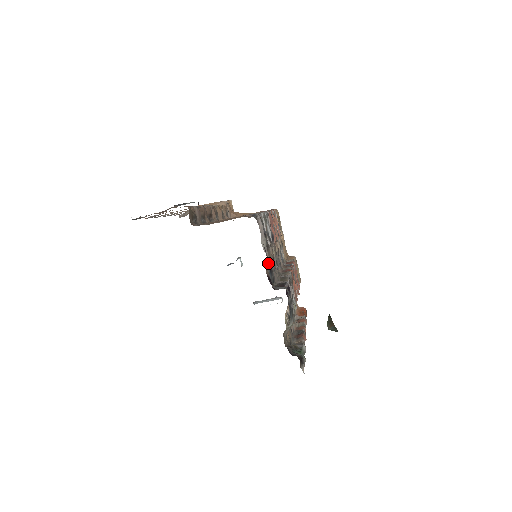
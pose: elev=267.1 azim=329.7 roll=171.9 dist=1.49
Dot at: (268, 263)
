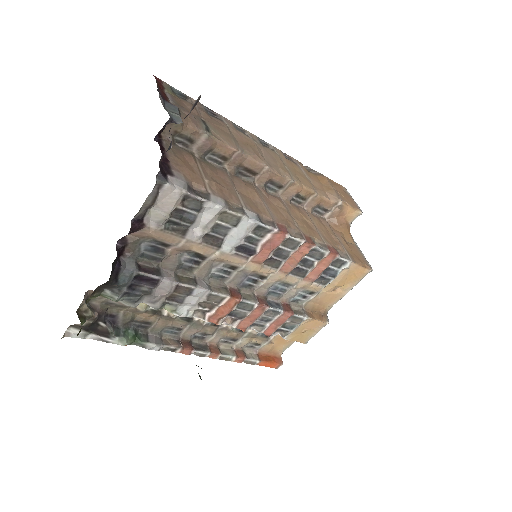
Dot at: (146, 234)
